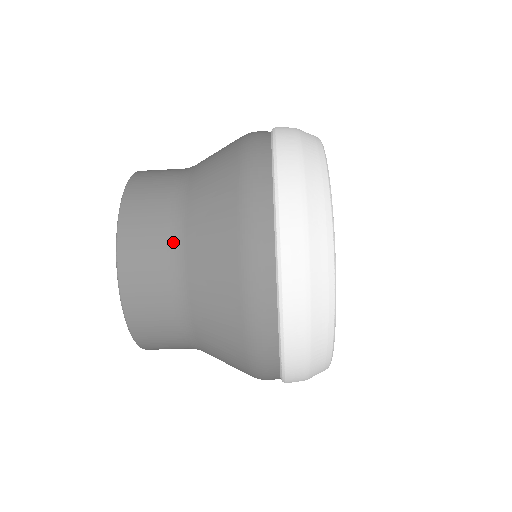
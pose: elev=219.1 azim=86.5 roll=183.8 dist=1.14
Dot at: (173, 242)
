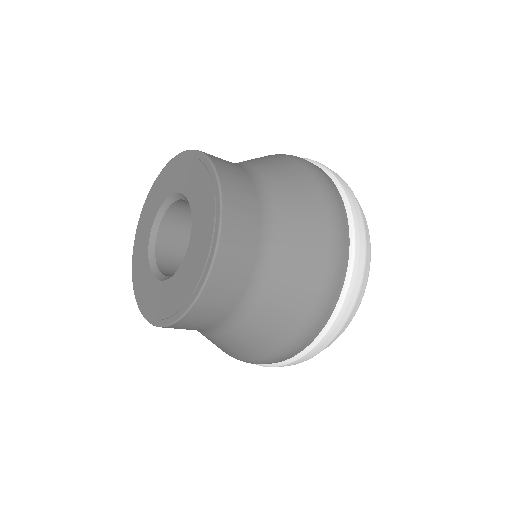
Dot at: (264, 212)
